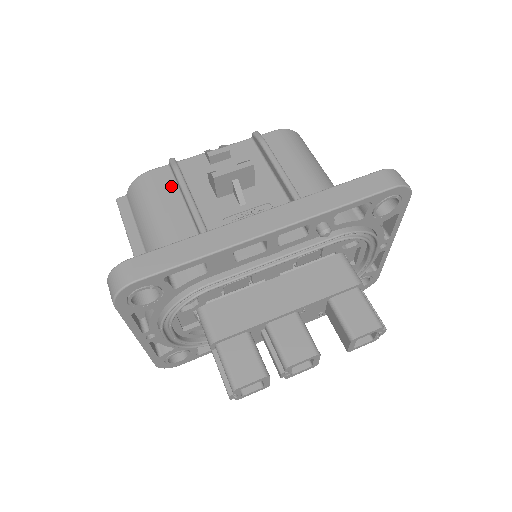
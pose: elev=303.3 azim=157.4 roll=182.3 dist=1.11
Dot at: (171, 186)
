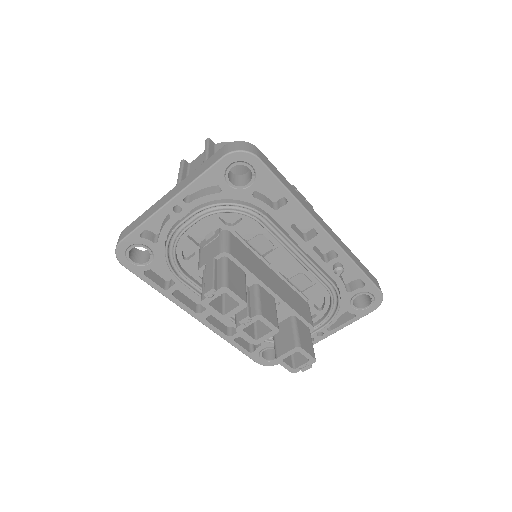
Dot at: occluded
